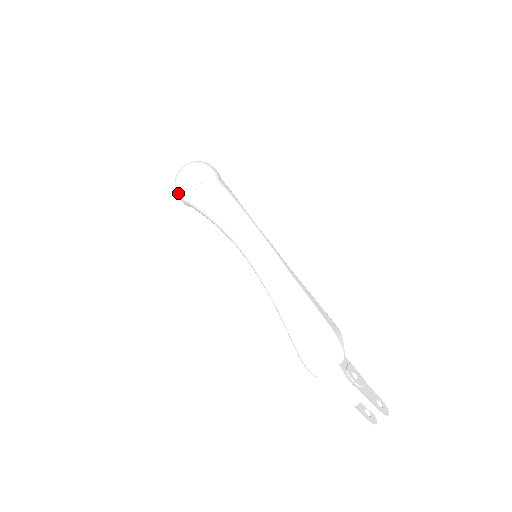
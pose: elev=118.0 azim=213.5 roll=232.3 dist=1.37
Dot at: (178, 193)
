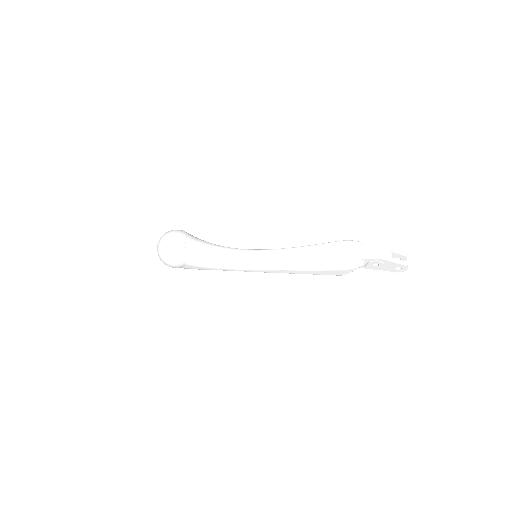
Dot at: (172, 253)
